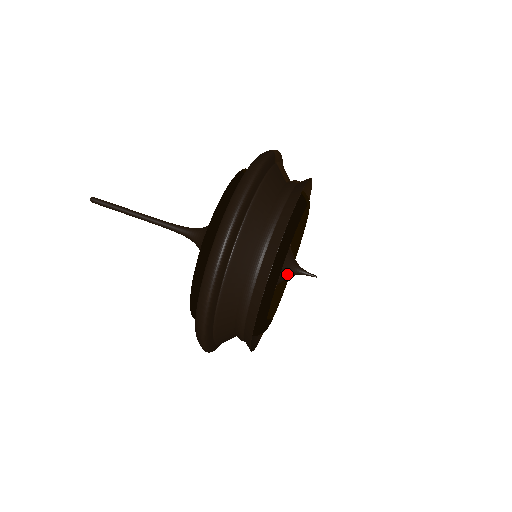
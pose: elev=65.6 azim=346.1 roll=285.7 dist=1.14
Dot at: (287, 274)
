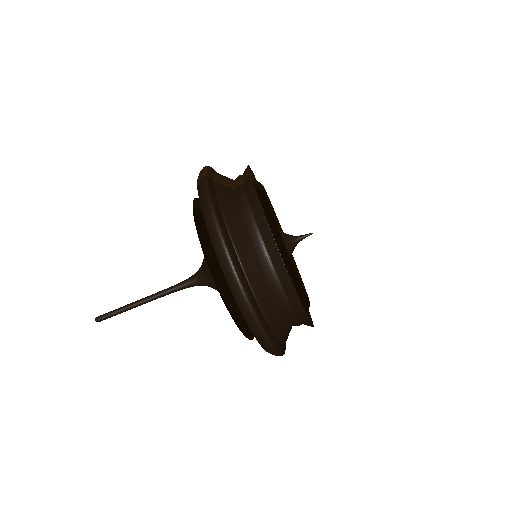
Dot at: (291, 251)
